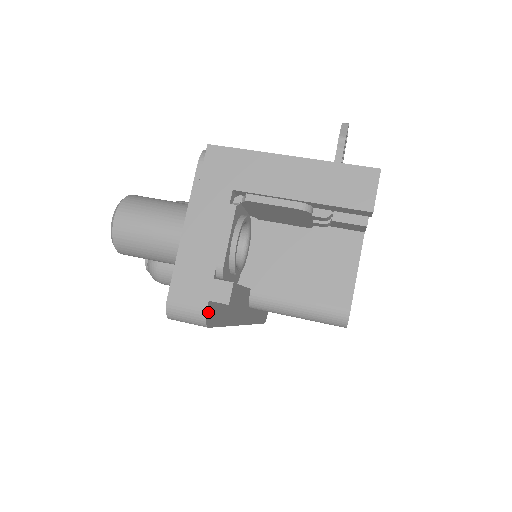
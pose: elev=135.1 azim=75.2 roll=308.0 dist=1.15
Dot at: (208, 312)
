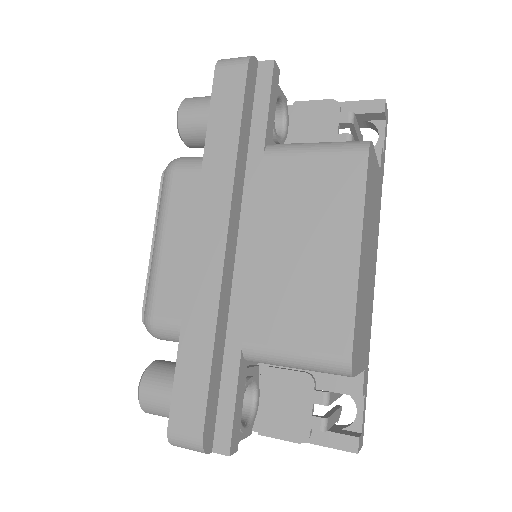
Dot at: (254, 62)
